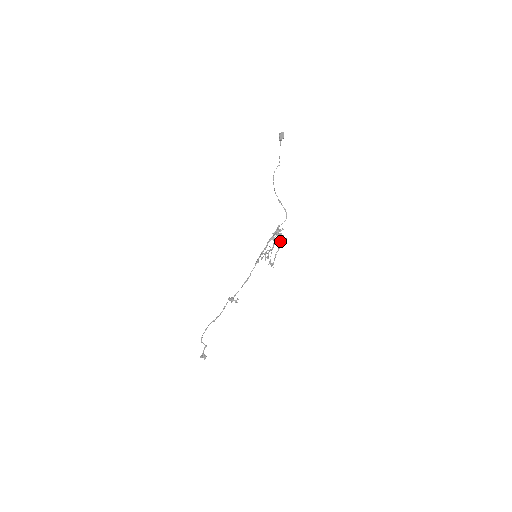
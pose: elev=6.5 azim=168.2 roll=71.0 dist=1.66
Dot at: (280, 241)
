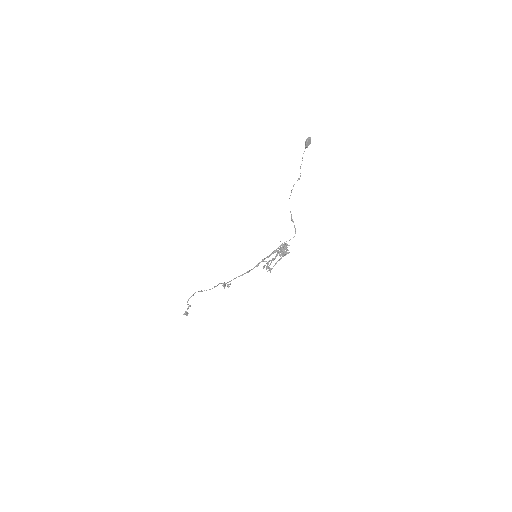
Dot at: occluded
